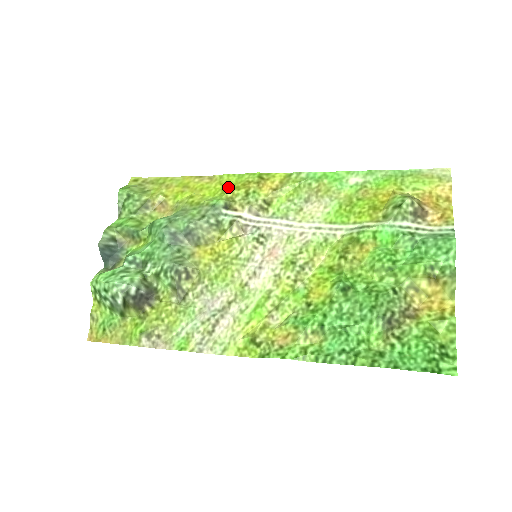
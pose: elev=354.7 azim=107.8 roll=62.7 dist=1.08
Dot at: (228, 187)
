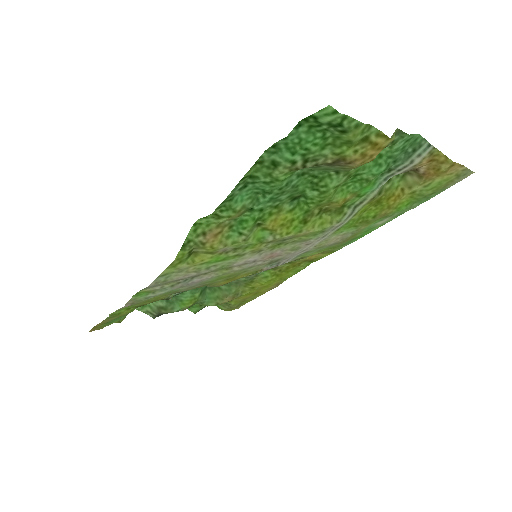
Dot at: (282, 273)
